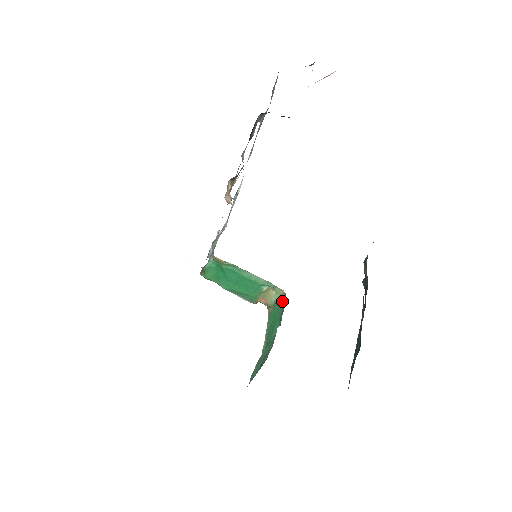
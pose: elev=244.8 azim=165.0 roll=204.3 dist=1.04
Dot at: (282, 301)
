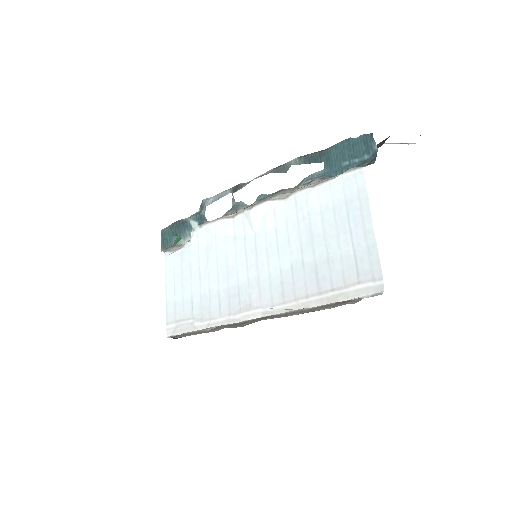
Dot at: occluded
